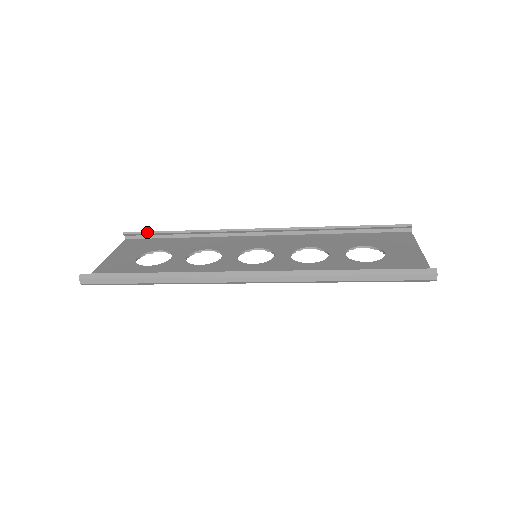
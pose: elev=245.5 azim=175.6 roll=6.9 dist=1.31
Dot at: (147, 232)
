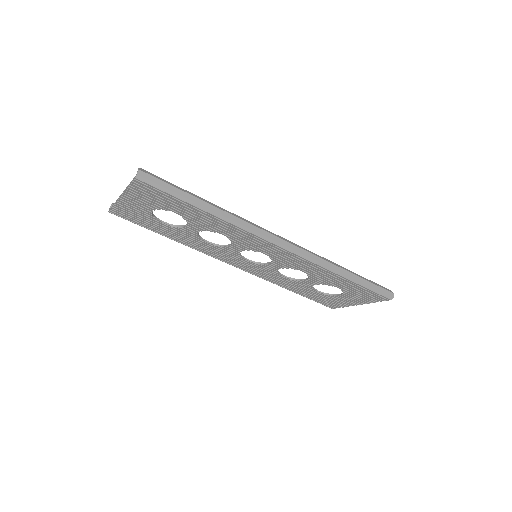
Dot at: occluded
